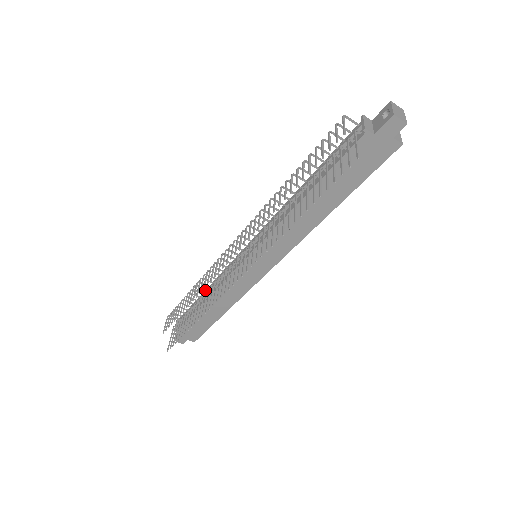
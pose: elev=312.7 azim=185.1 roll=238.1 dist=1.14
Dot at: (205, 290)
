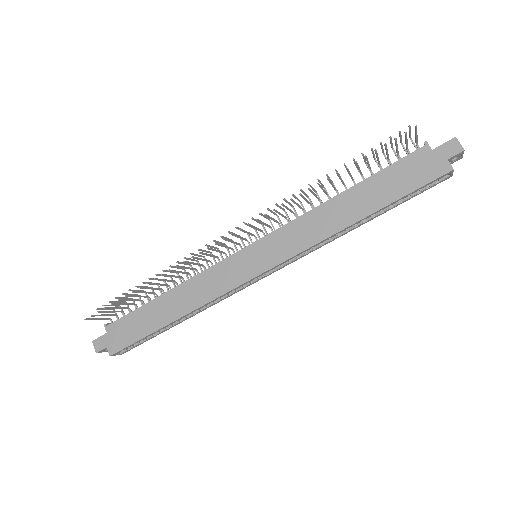
Dot at: occluded
